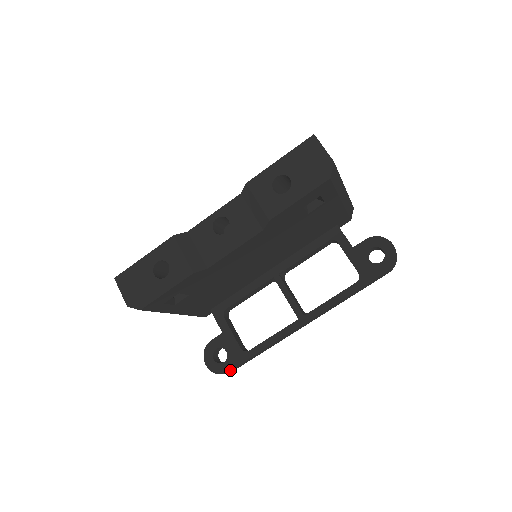
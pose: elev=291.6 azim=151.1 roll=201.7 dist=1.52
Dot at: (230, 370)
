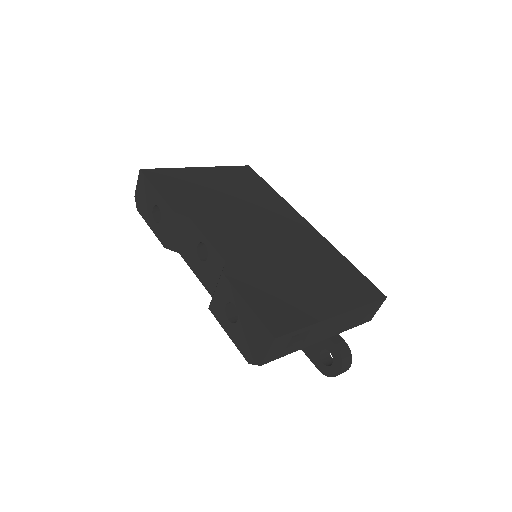
Dot at: occluded
